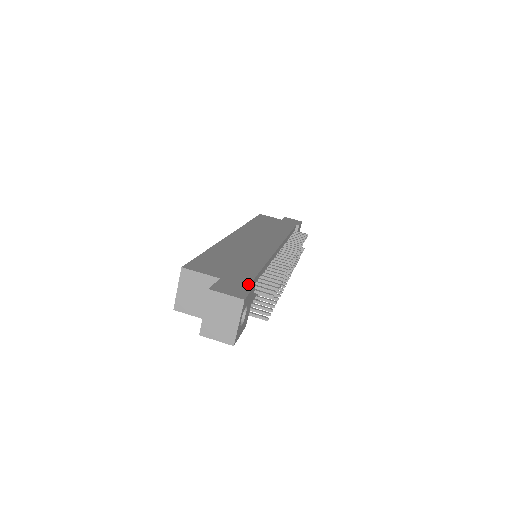
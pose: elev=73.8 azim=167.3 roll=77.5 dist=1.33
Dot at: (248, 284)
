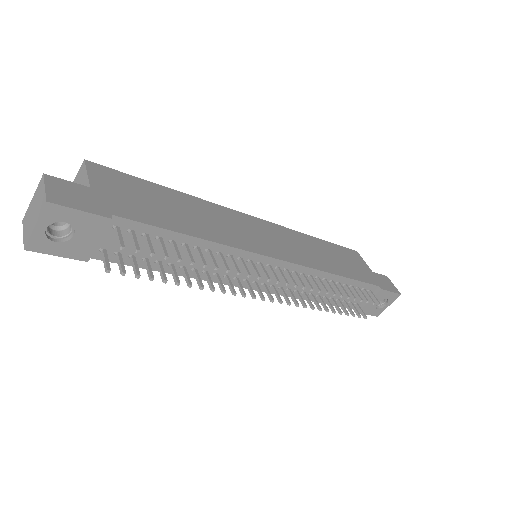
Dot at: (103, 211)
